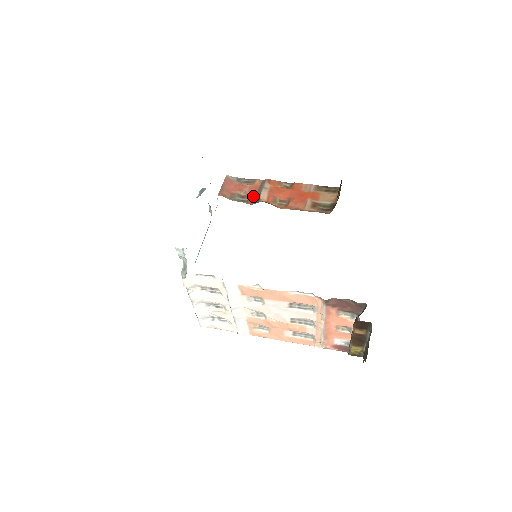
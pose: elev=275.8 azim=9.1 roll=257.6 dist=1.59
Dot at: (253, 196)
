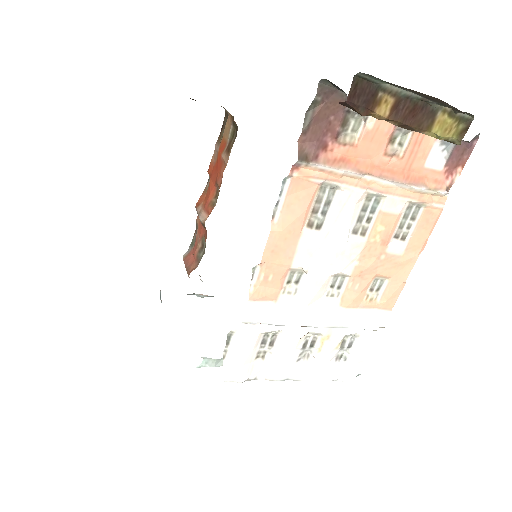
Dot at: (203, 232)
